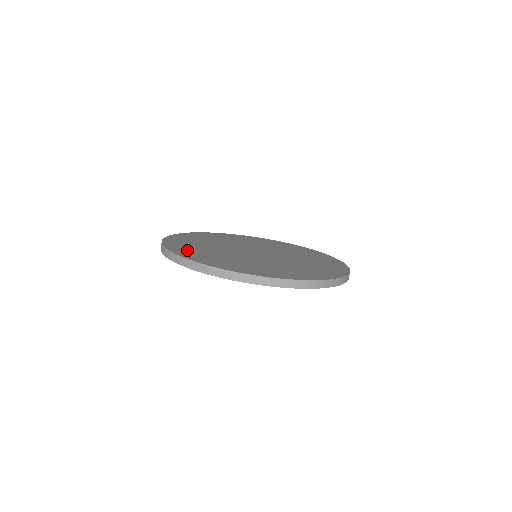
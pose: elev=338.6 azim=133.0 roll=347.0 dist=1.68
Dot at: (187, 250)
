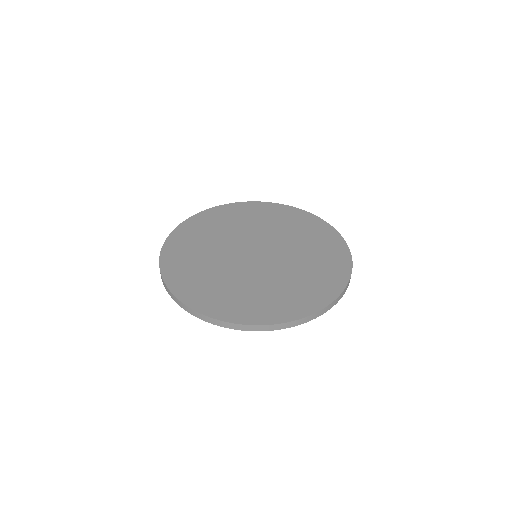
Dot at: (229, 306)
